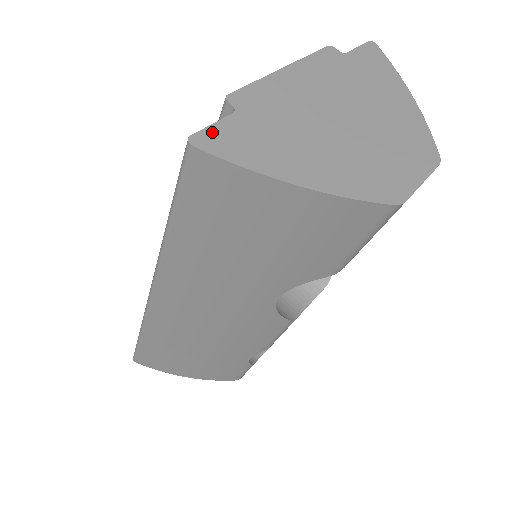
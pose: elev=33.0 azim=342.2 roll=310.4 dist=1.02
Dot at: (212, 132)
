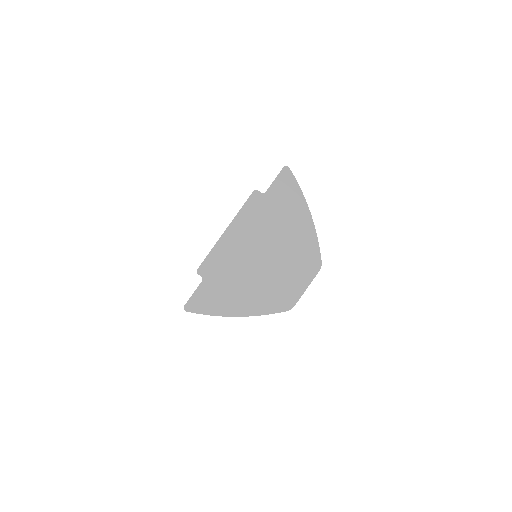
Dot at: (194, 299)
